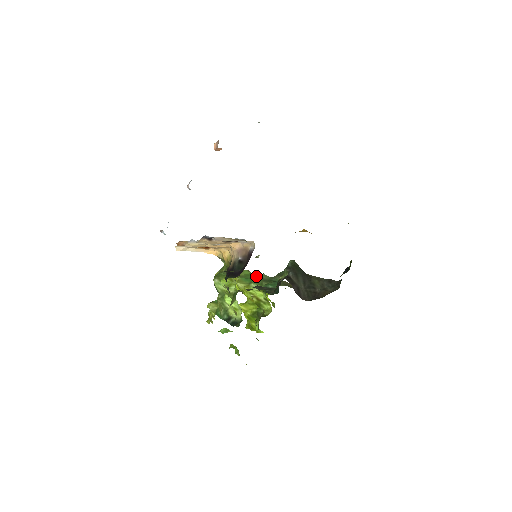
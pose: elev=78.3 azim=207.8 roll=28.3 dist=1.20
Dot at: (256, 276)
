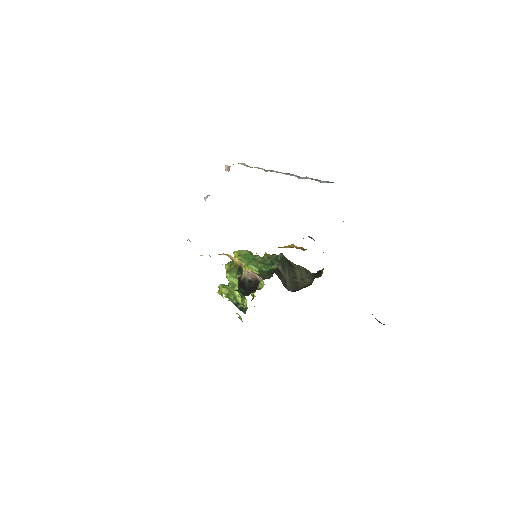
Dot at: (253, 257)
